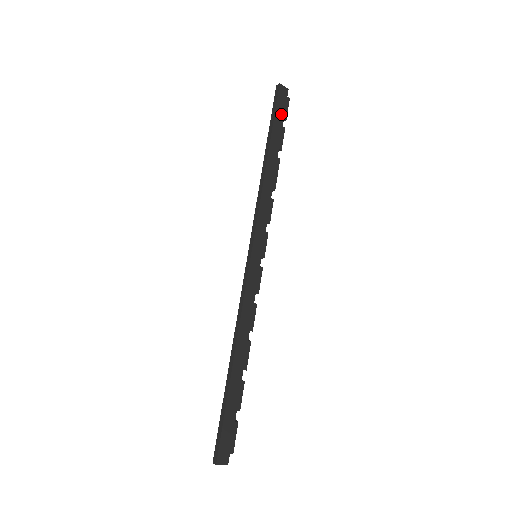
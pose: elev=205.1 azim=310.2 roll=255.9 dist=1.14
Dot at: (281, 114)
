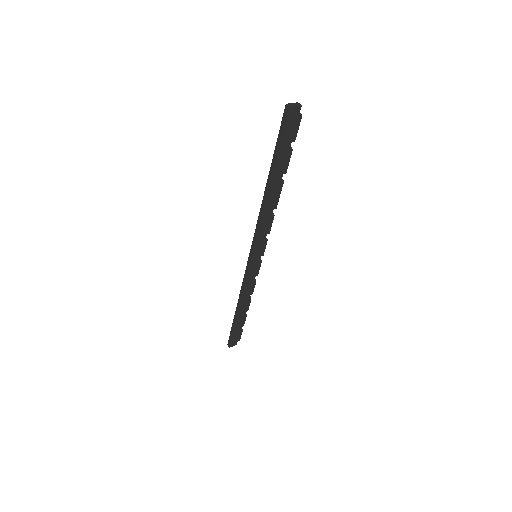
Dot at: (288, 139)
